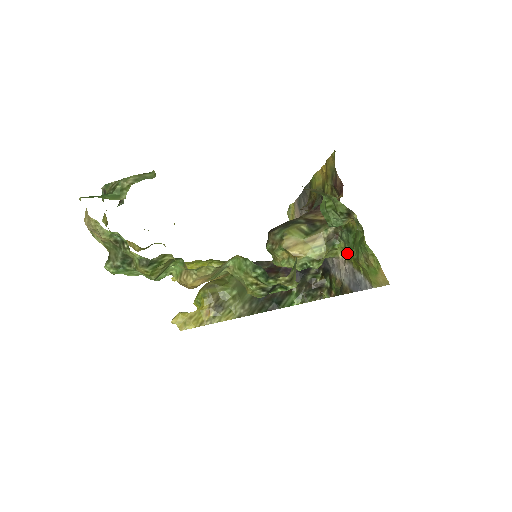
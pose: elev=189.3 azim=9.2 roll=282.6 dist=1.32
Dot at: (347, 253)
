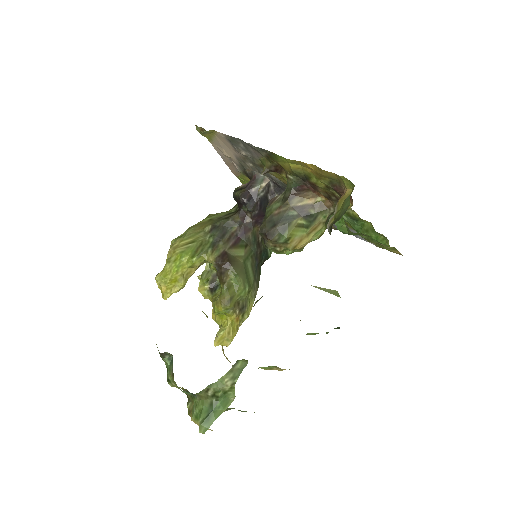
Dot at: occluded
